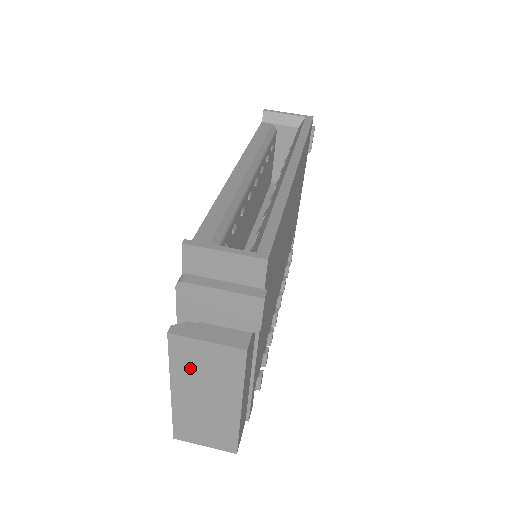
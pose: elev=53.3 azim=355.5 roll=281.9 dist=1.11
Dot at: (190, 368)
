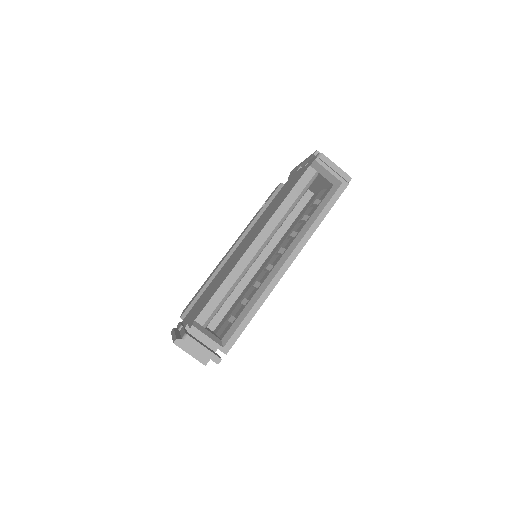
Dot at: occluded
